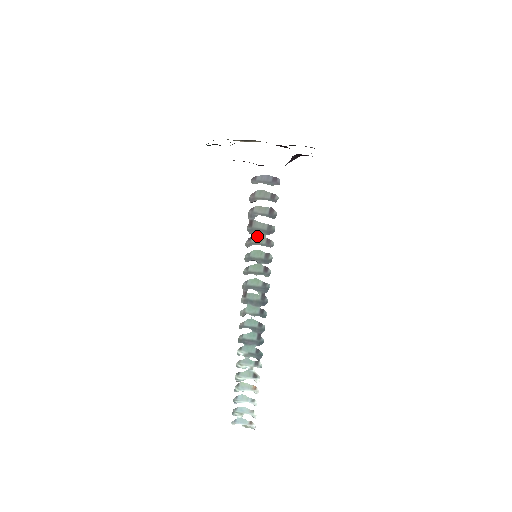
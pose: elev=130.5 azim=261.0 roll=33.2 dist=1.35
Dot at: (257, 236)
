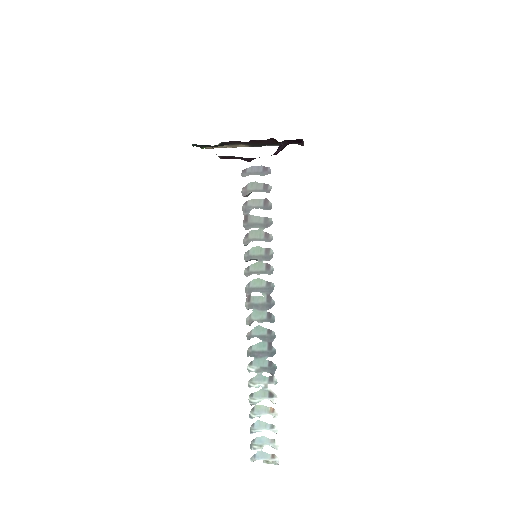
Dot at: (254, 231)
